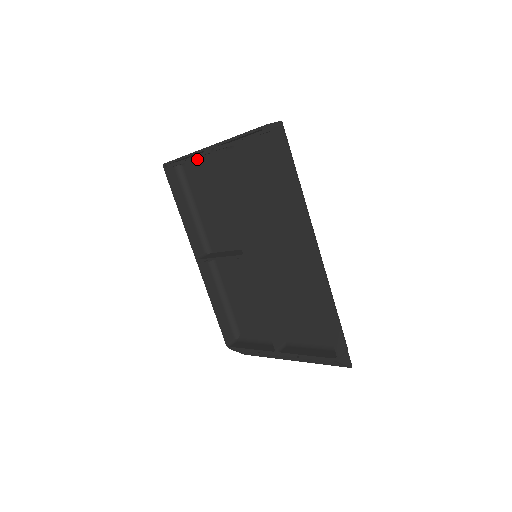
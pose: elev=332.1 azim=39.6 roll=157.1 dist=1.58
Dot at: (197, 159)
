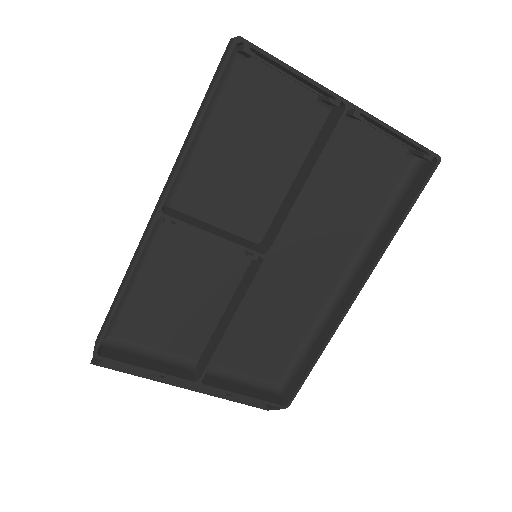
Dot at: (276, 76)
